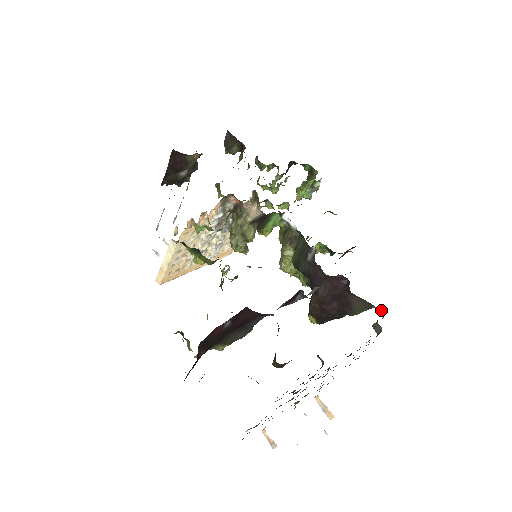
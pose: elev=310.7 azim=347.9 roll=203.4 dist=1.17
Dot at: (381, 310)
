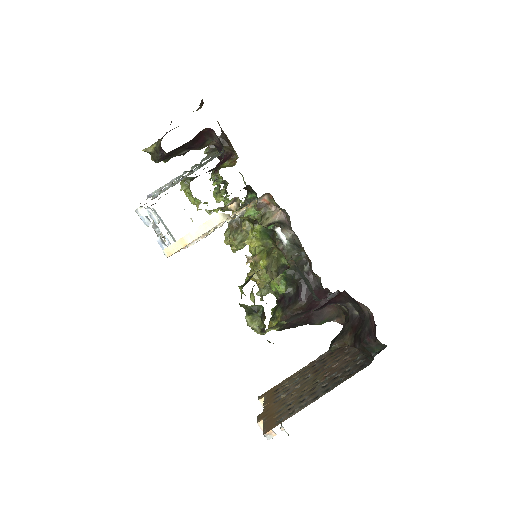
Dot at: (343, 323)
